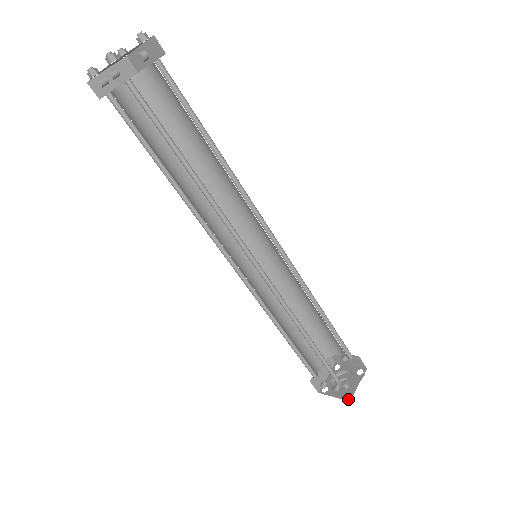
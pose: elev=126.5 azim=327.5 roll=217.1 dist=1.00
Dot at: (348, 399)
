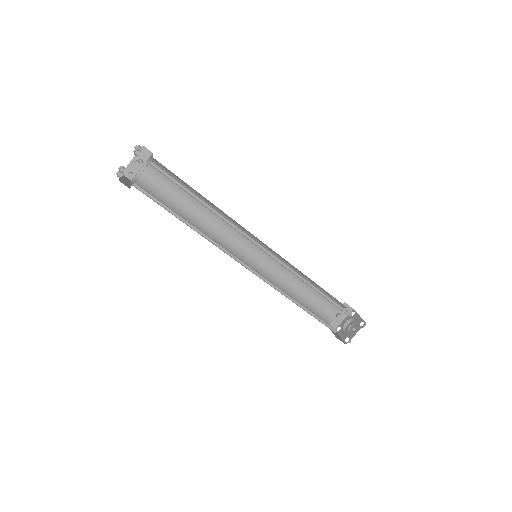
Dot at: (364, 324)
